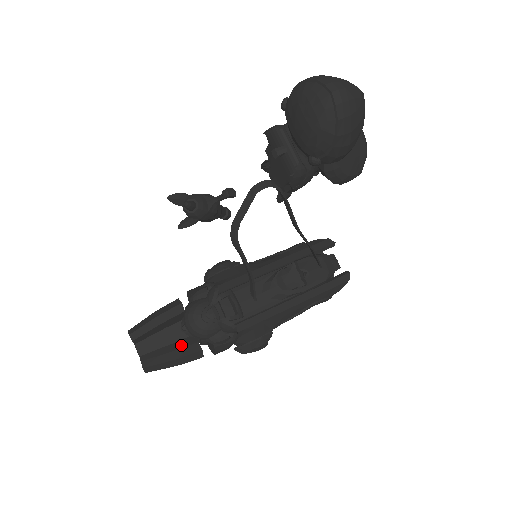
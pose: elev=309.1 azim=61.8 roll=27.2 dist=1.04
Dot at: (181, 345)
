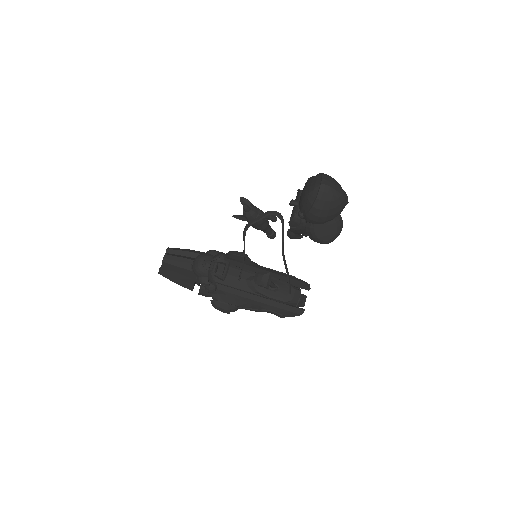
Dot at: (186, 273)
